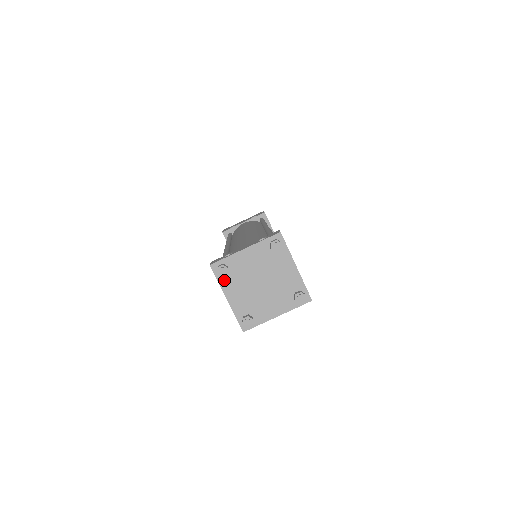
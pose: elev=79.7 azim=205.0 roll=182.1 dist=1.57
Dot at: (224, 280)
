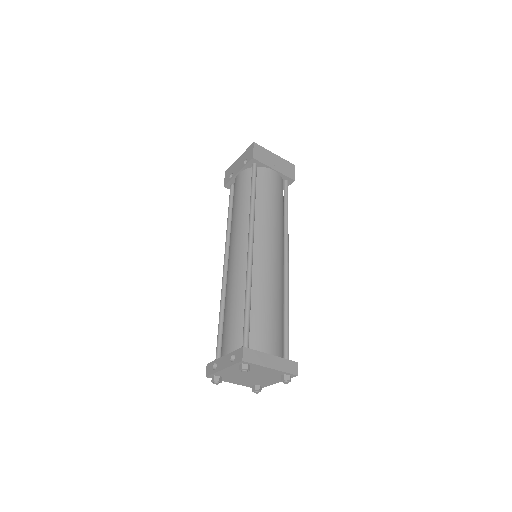
Dot at: (223, 379)
